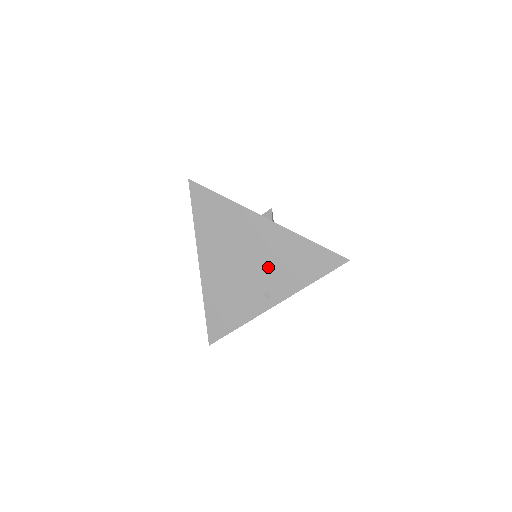
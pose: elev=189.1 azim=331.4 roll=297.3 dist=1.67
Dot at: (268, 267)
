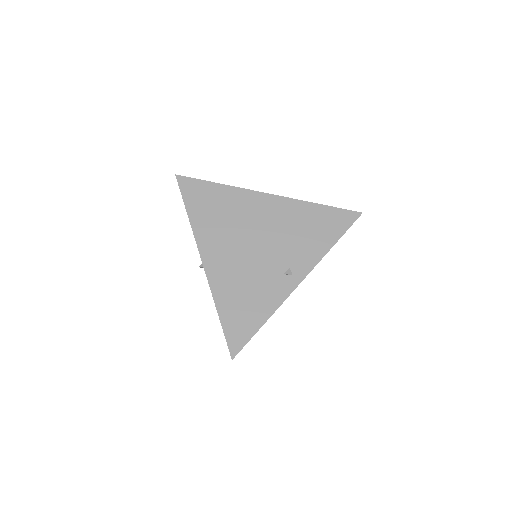
Dot at: (282, 242)
